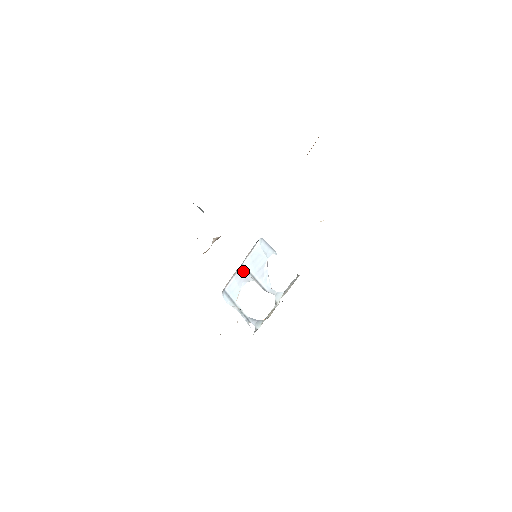
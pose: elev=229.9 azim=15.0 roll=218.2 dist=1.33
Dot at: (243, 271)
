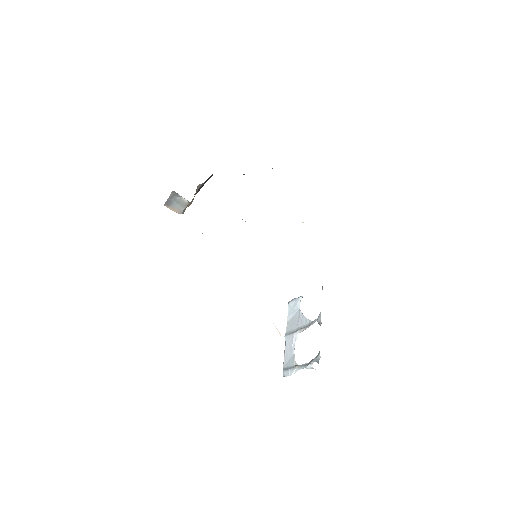
Dot at: (288, 338)
